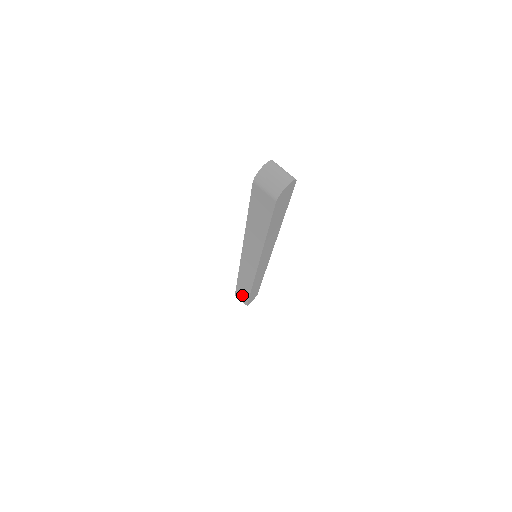
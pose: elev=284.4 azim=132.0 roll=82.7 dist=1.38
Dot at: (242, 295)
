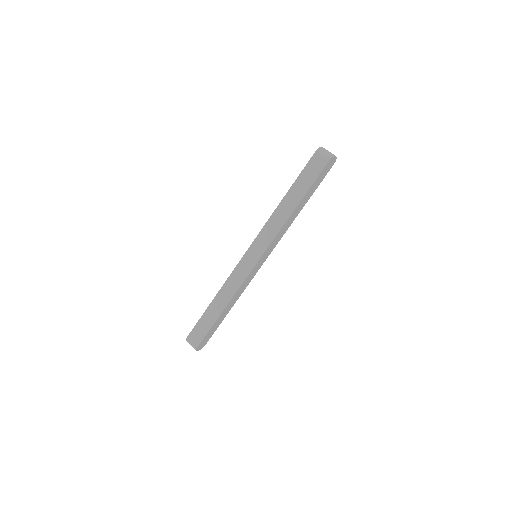
Dot at: (202, 327)
